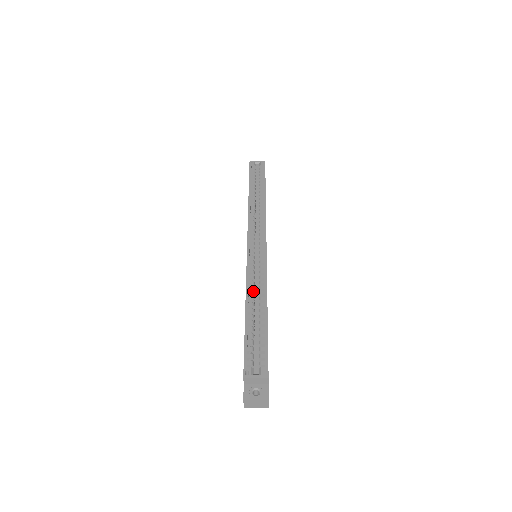
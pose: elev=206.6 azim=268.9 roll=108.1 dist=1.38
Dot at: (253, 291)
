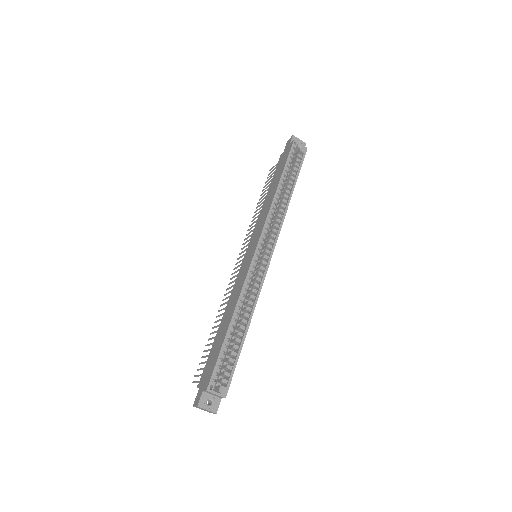
Dot at: (242, 301)
